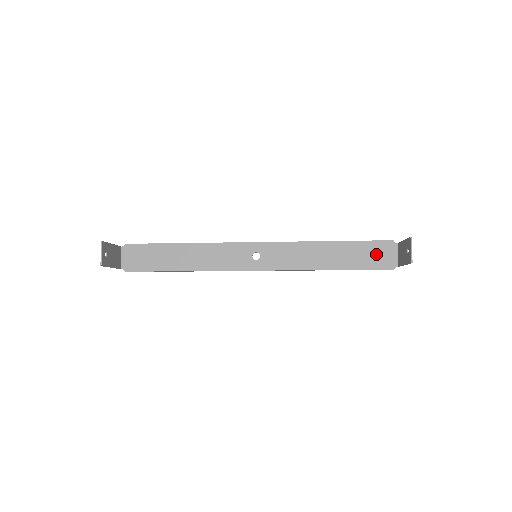
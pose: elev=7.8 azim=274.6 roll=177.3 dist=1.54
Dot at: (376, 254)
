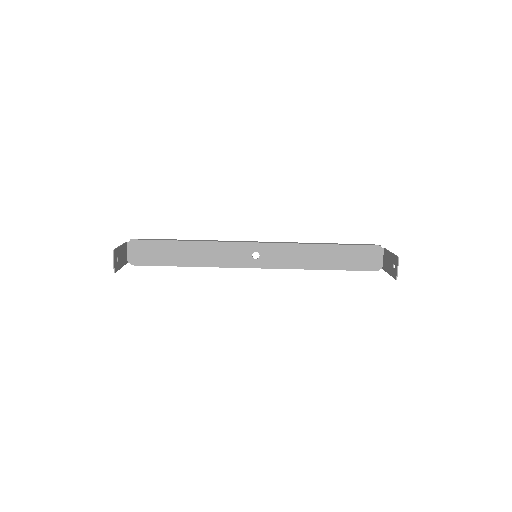
Dot at: (364, 257)
